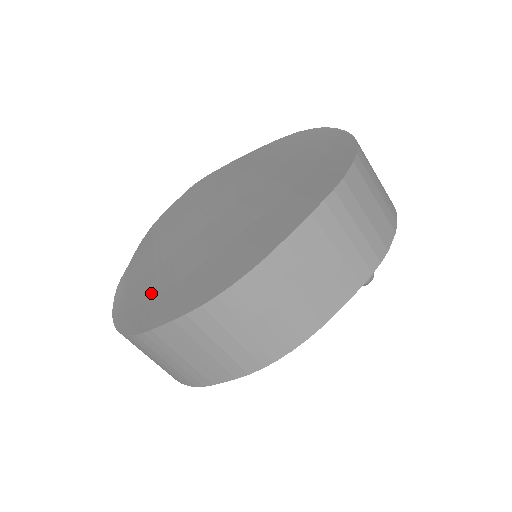
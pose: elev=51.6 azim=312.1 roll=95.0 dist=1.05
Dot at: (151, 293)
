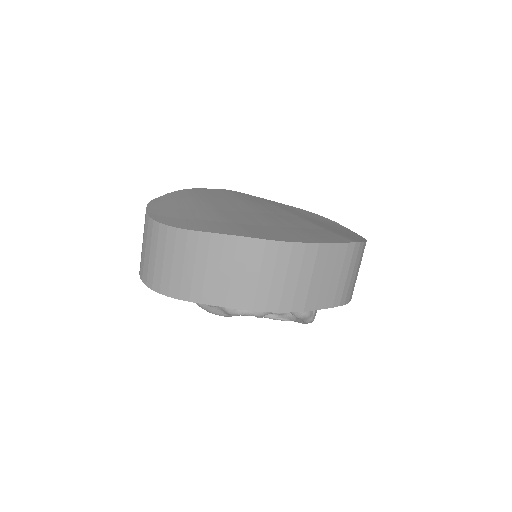
Dot at: (202, 218)
